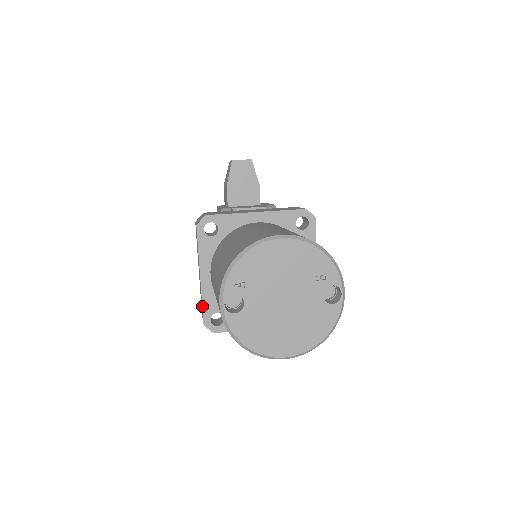
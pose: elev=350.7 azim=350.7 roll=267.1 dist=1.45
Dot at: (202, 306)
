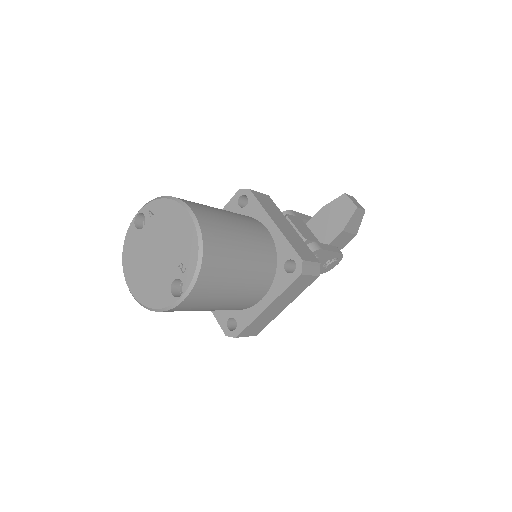
Dot at: occluded
